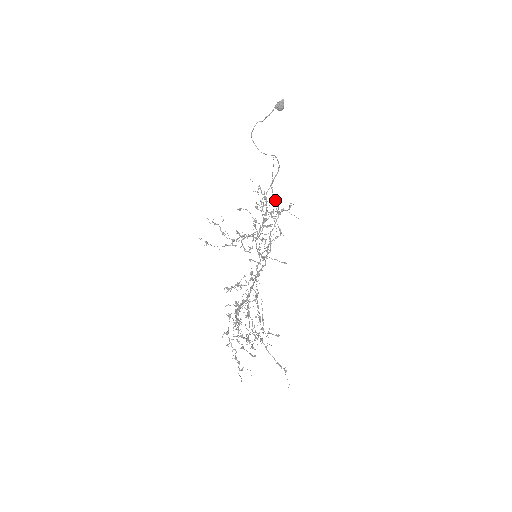
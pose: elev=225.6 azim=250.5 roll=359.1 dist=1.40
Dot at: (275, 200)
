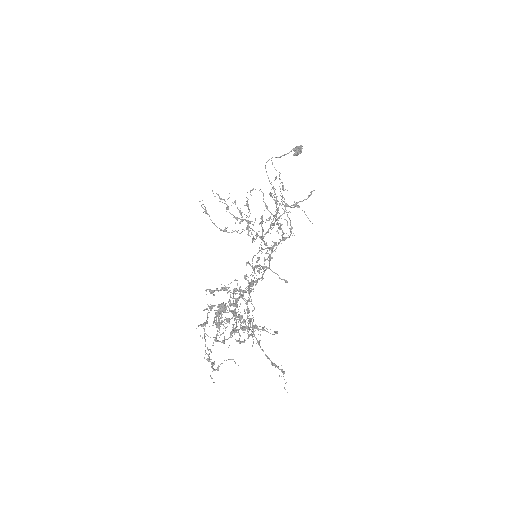
Dot at: occluded
